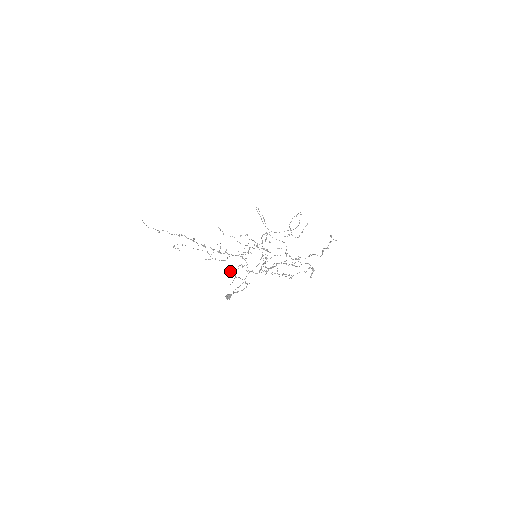
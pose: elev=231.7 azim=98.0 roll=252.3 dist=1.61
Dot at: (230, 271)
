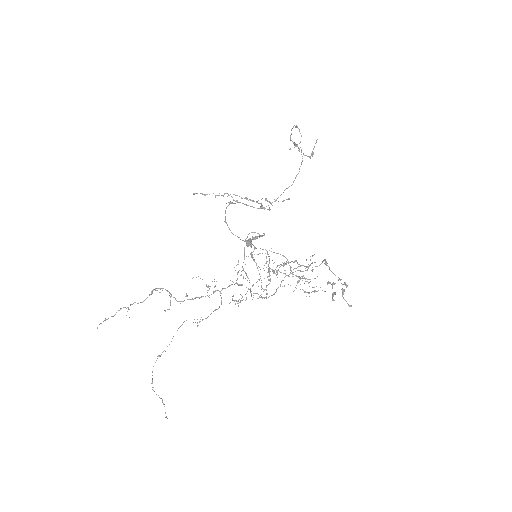
Dot at: occluded
